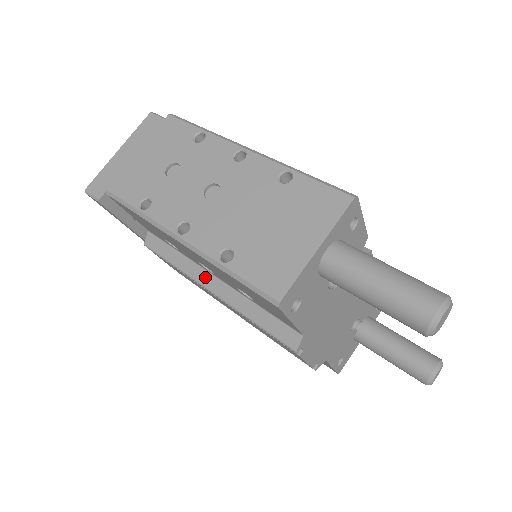
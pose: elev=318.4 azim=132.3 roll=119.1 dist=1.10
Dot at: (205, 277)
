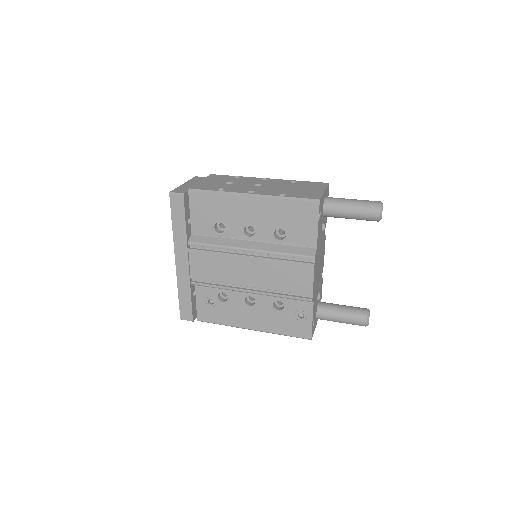
Dot at: (243, 243)
